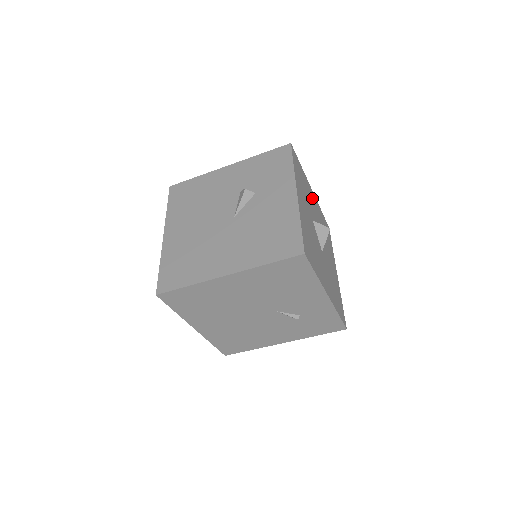
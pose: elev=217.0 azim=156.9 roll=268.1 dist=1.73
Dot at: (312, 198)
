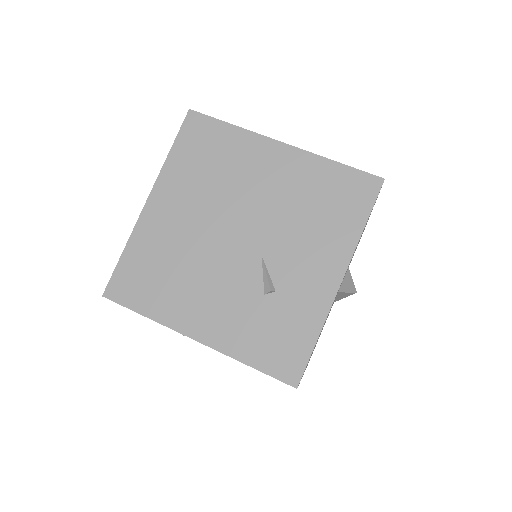
Dot at: occluded
